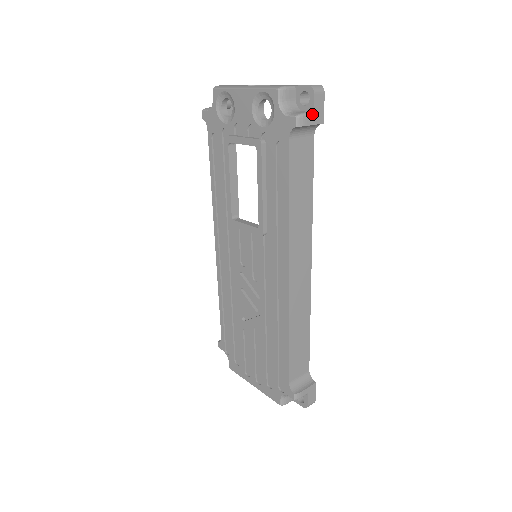
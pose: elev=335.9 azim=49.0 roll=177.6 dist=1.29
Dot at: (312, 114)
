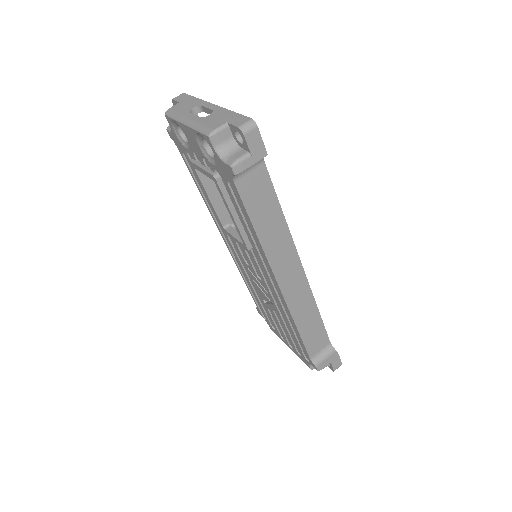
Dot at: (249, 155)
